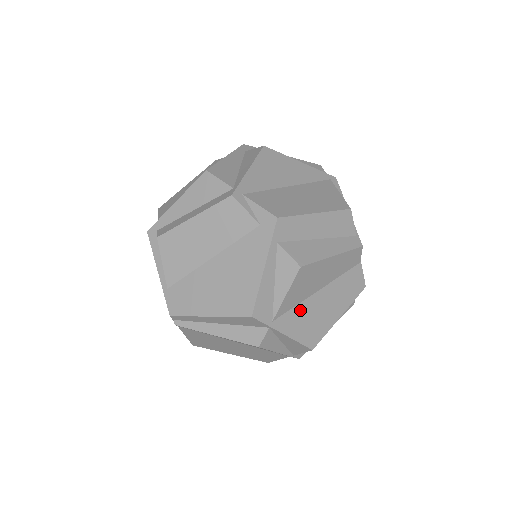
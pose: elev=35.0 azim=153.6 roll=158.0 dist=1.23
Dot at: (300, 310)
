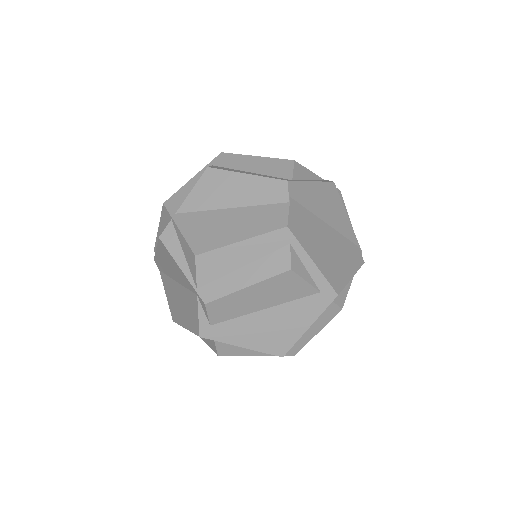
Dot at: (204, 216)
